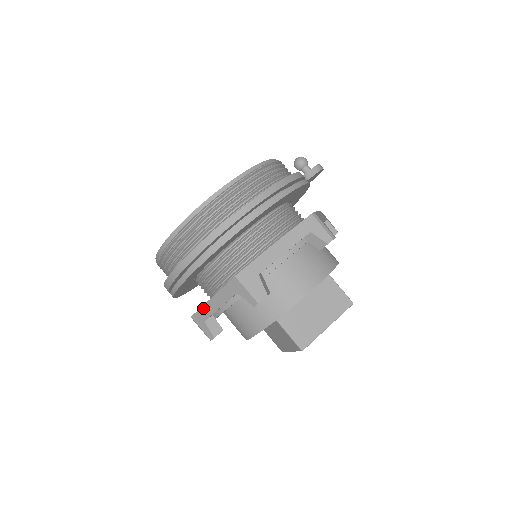
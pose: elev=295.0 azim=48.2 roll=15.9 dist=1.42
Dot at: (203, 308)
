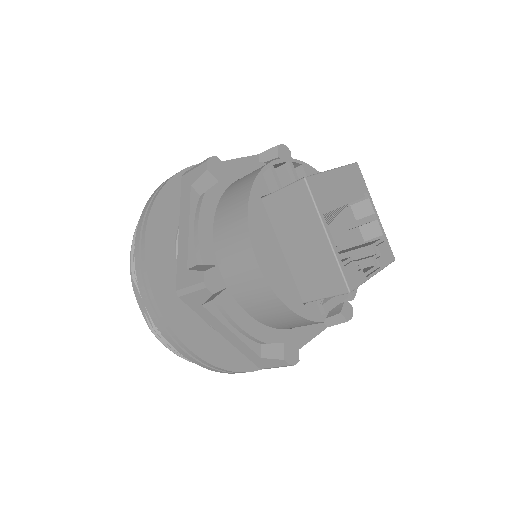
Dot at: (179, 256)
